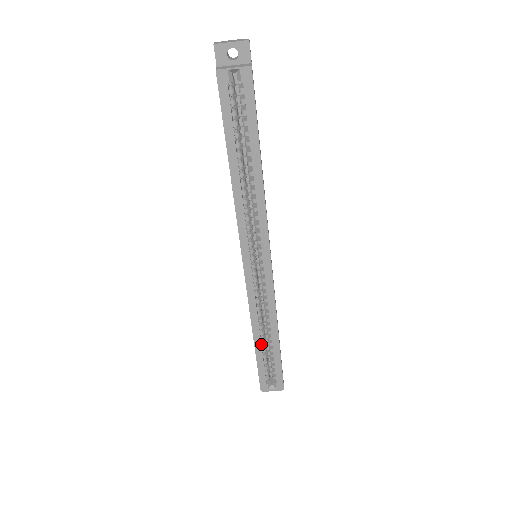
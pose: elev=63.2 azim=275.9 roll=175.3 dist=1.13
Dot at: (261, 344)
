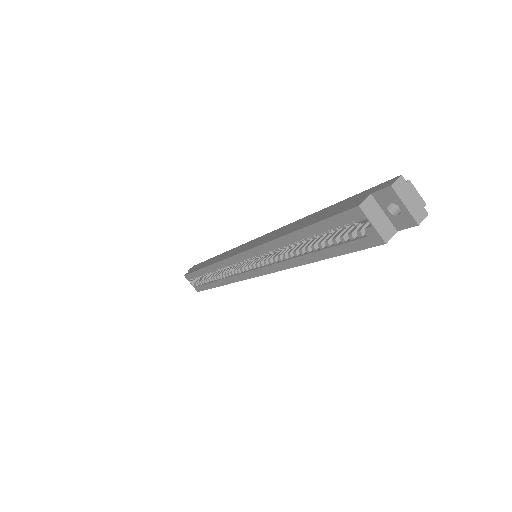
Dot at: (207, 273)
